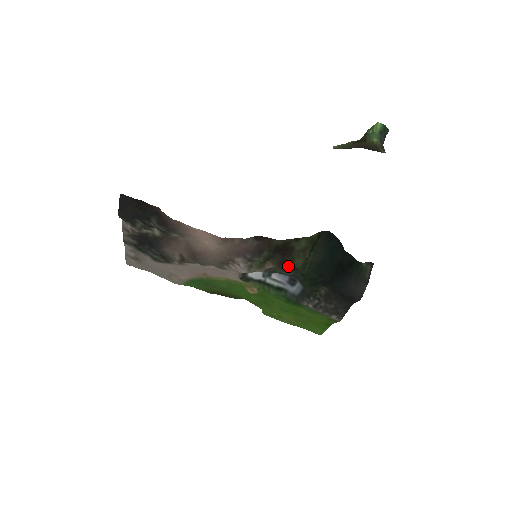
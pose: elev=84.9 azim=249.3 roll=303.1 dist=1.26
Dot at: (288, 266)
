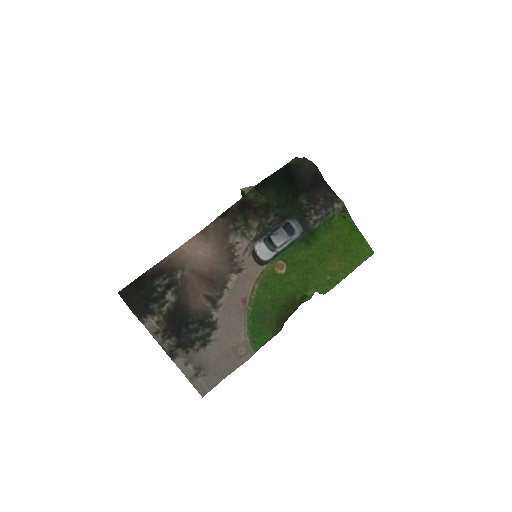
Dot at: (262, 209)
